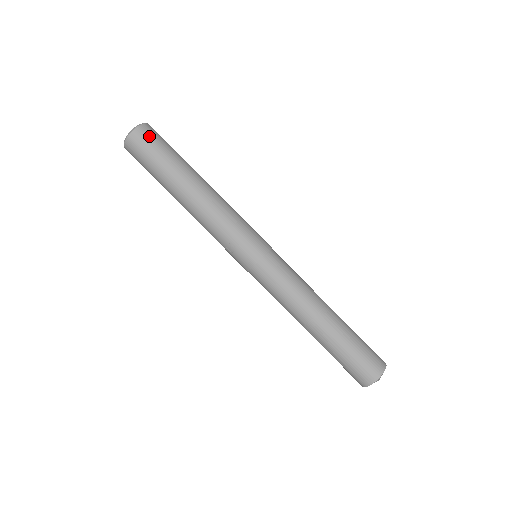
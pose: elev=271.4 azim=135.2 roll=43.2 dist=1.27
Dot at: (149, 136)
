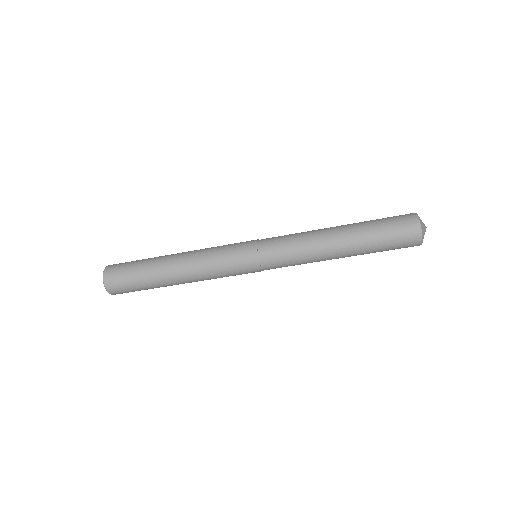
Dot at: (121, 292)
